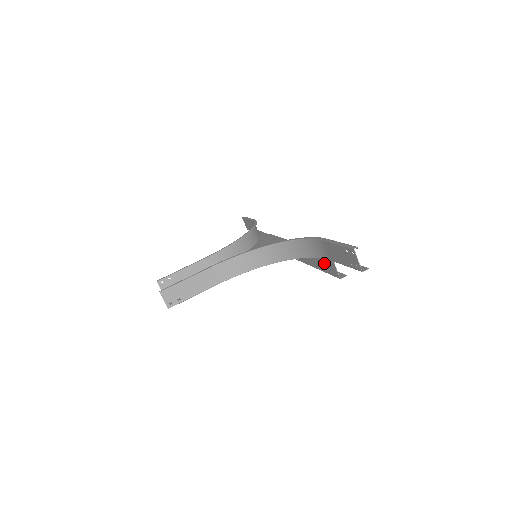
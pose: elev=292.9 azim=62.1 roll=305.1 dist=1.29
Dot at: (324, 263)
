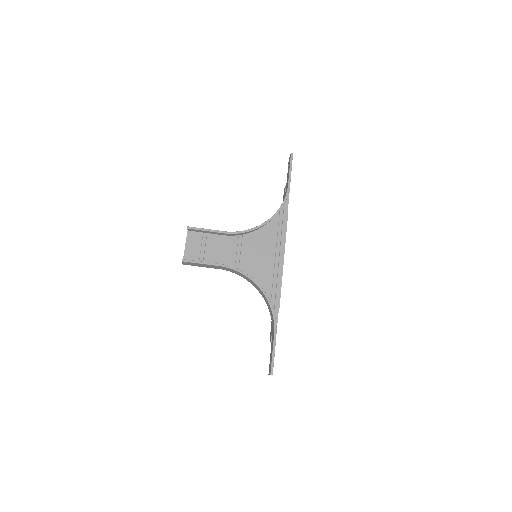
Dot at: occluded
